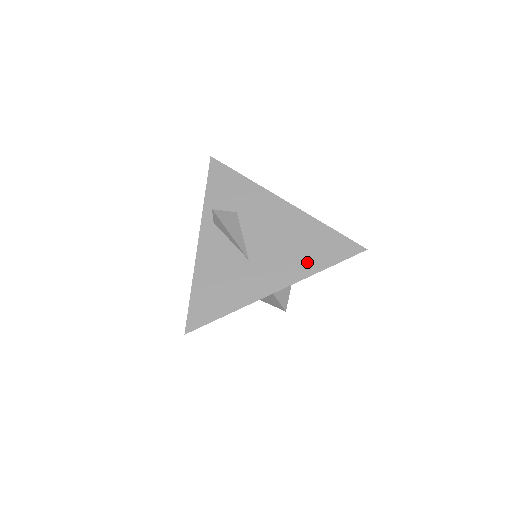
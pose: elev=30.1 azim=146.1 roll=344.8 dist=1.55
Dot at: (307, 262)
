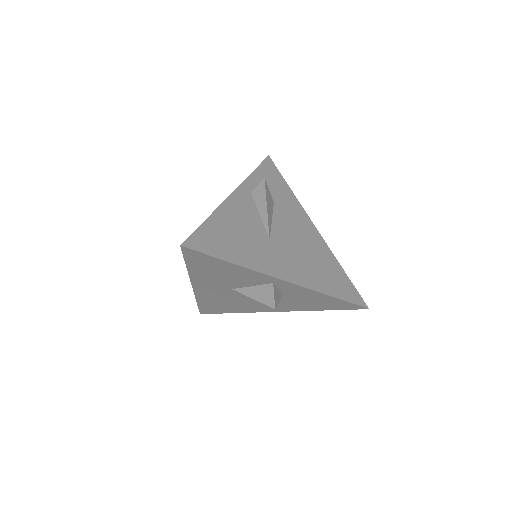
Dot at: (319, 280)
